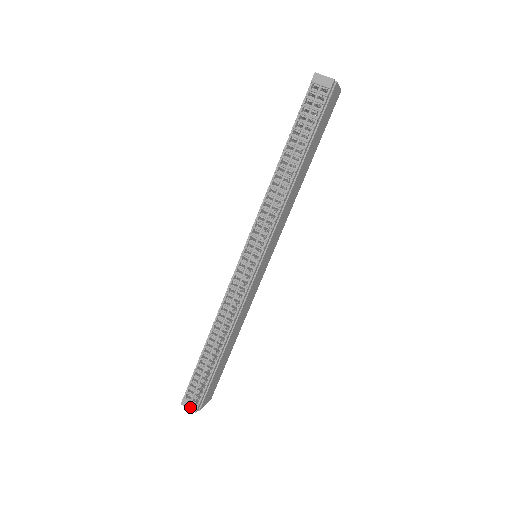
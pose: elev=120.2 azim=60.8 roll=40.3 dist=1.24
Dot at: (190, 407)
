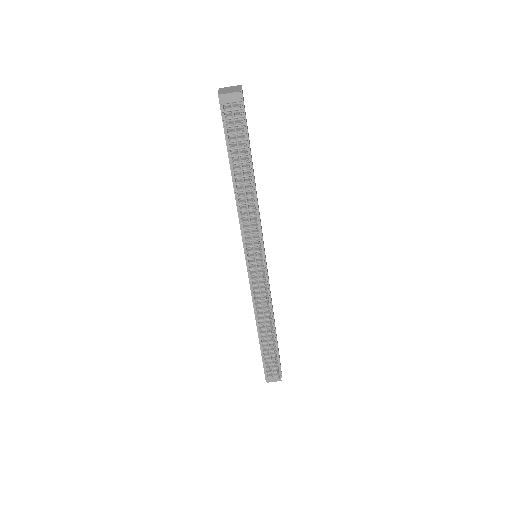
Dot at: (275, 380)
